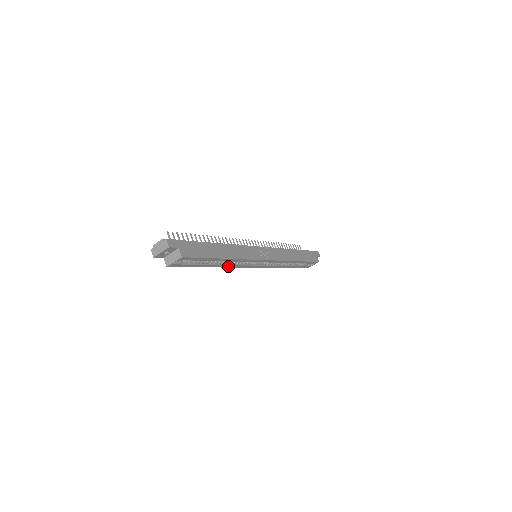
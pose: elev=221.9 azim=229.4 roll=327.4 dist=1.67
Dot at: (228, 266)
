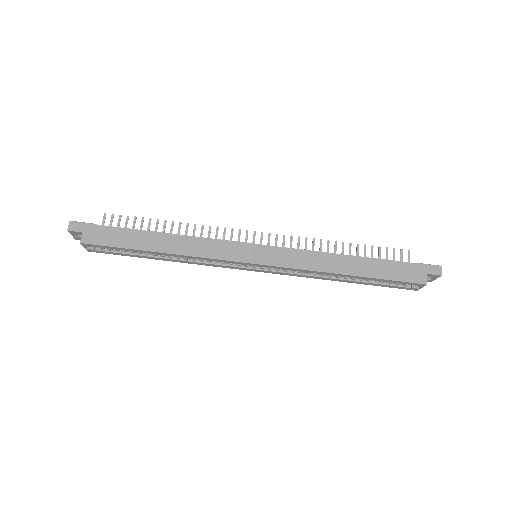
Dot at: (194, 263)
